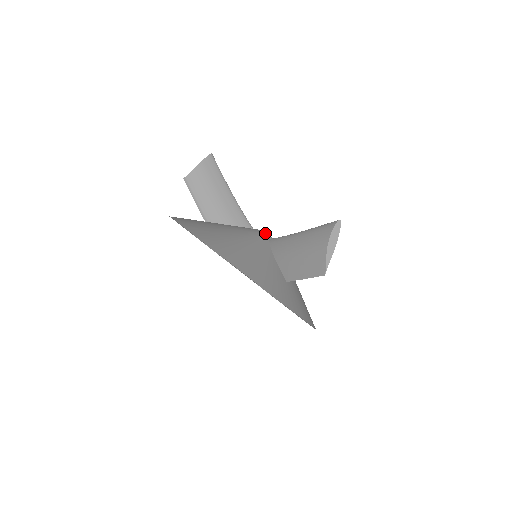
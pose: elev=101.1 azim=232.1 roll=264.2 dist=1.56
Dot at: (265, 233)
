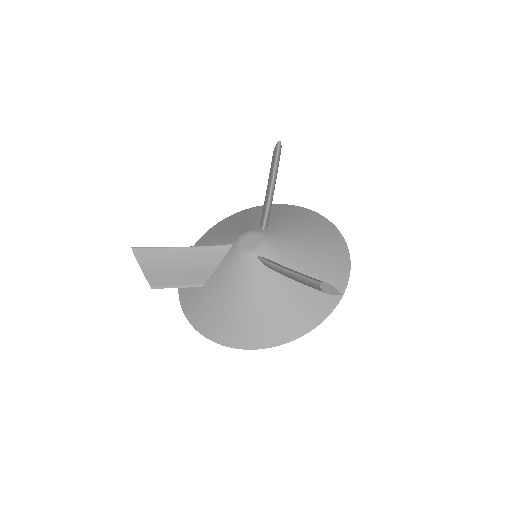
Dot at: (248, 254)
